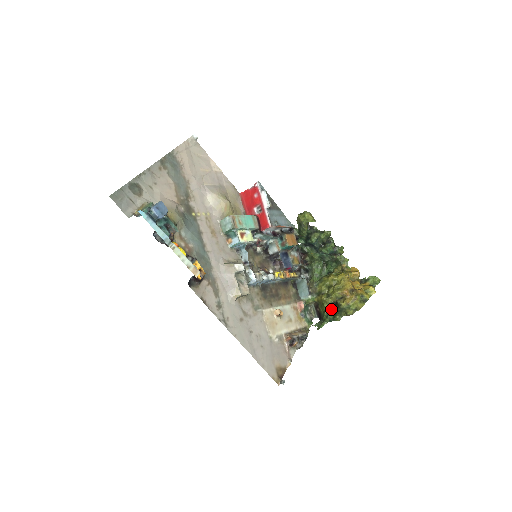
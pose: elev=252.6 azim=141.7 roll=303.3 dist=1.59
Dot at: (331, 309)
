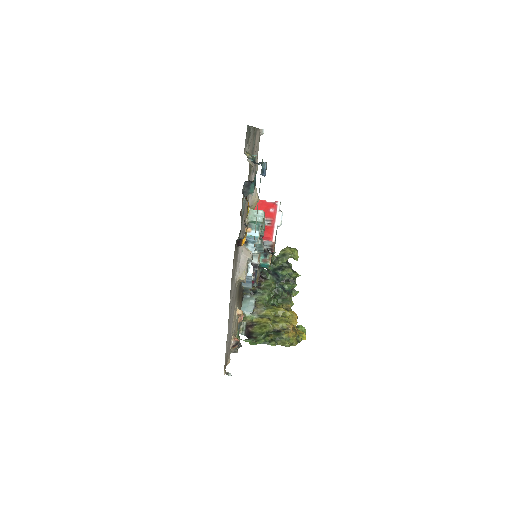
Dot at: (269, 334)
